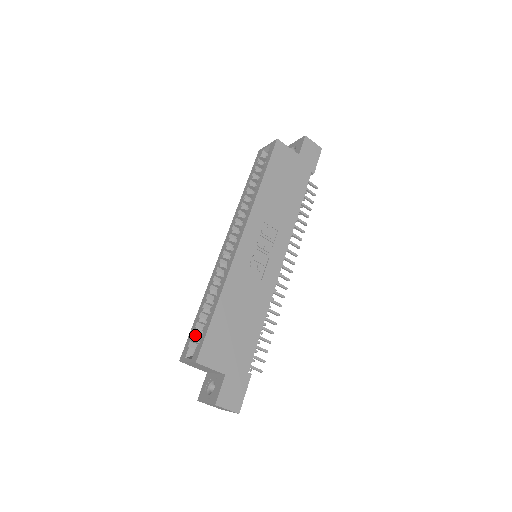
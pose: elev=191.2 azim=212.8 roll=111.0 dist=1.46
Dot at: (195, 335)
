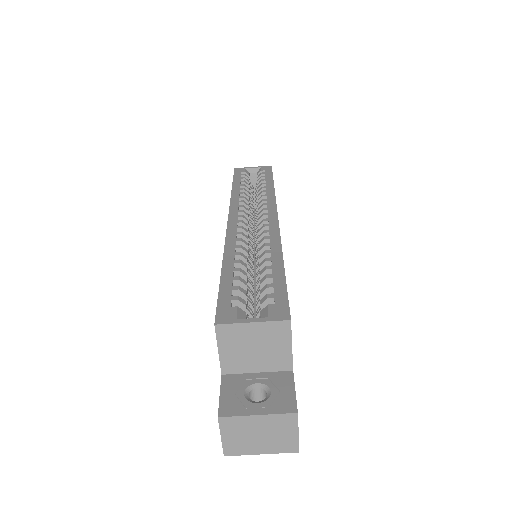
Dot at: (232, 297)
